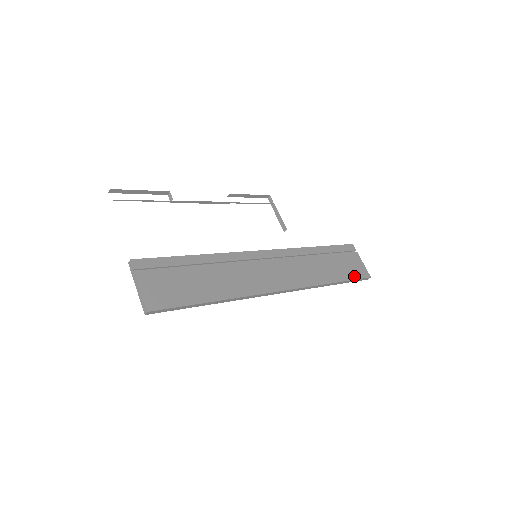
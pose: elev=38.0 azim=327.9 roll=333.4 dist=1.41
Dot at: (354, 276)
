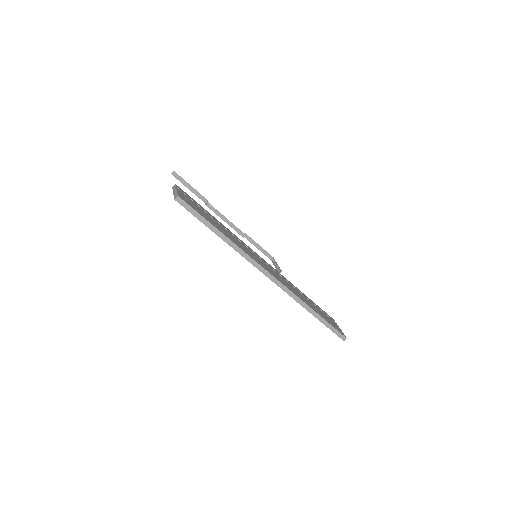
Dot at: (332, 325)
